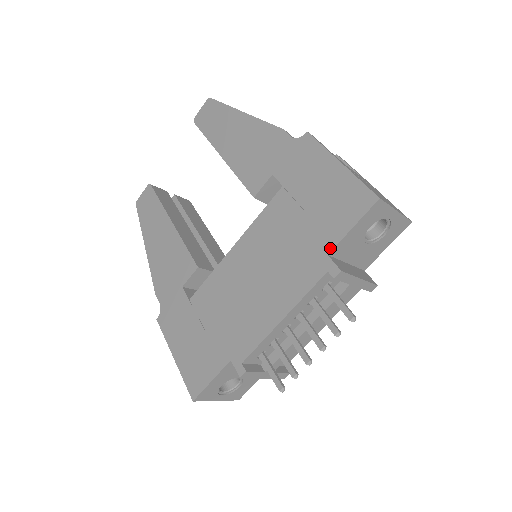
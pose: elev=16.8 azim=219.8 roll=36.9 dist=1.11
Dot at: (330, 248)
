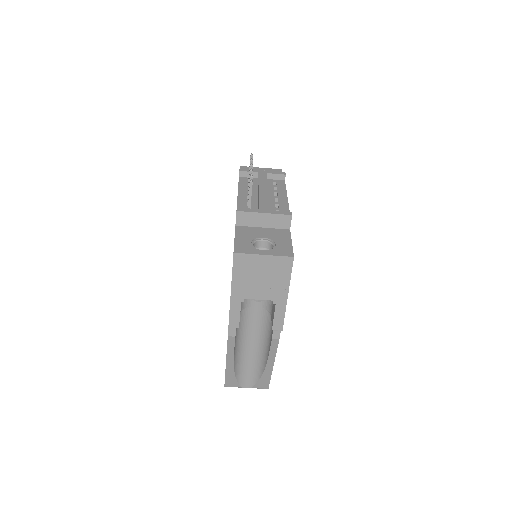
Dot at: occluded
